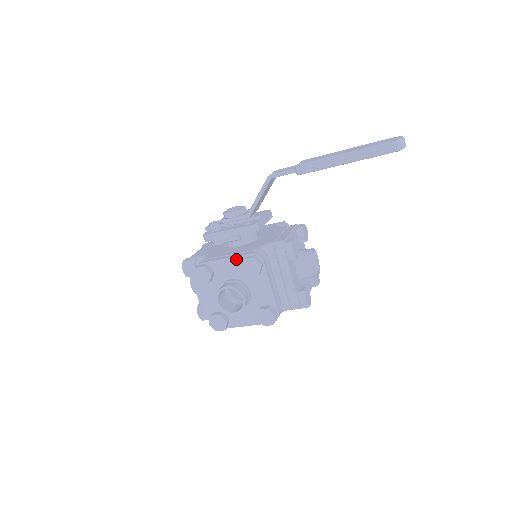
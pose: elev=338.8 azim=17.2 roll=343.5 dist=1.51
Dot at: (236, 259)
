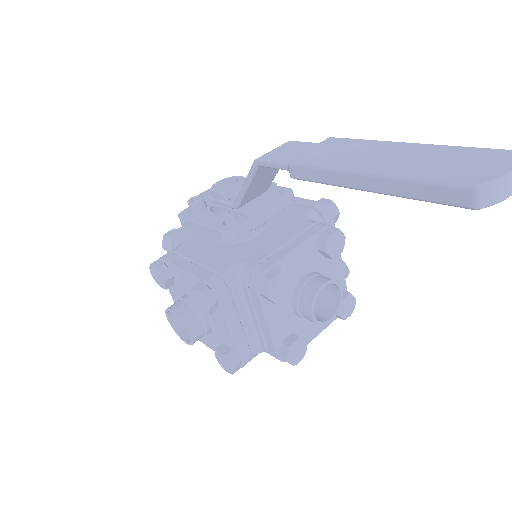
Dot at: (191, 277)
